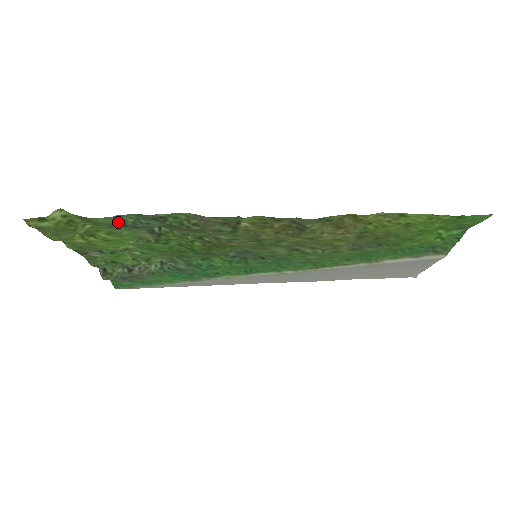
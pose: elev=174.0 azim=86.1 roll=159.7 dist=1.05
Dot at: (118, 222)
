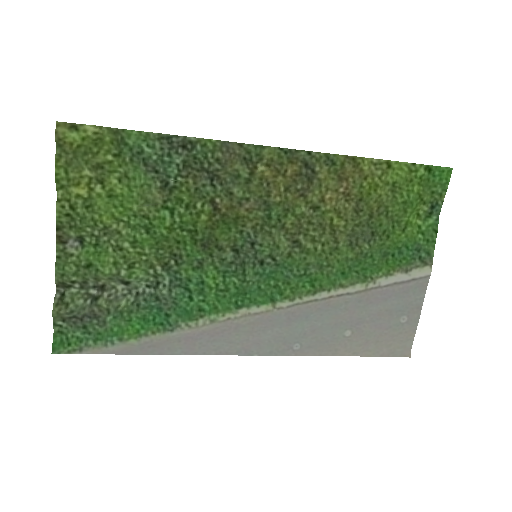
Dot at: (142, 155)
